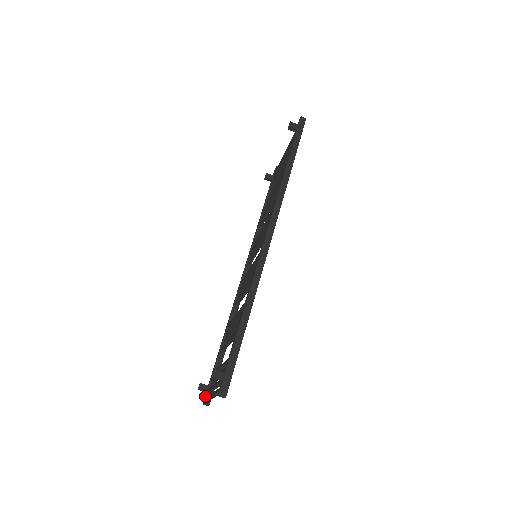
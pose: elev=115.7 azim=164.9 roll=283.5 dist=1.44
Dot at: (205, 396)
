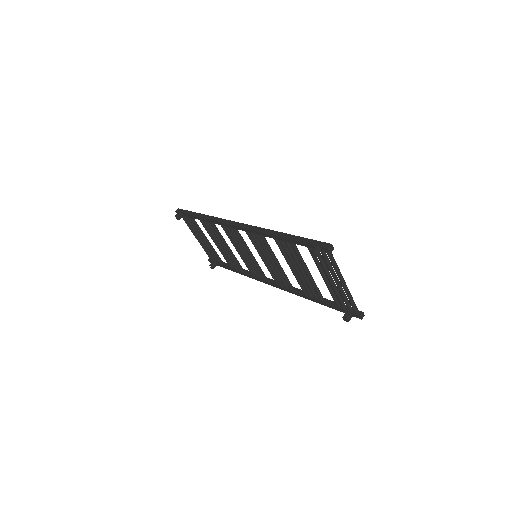
Dot at: (354, 314)
